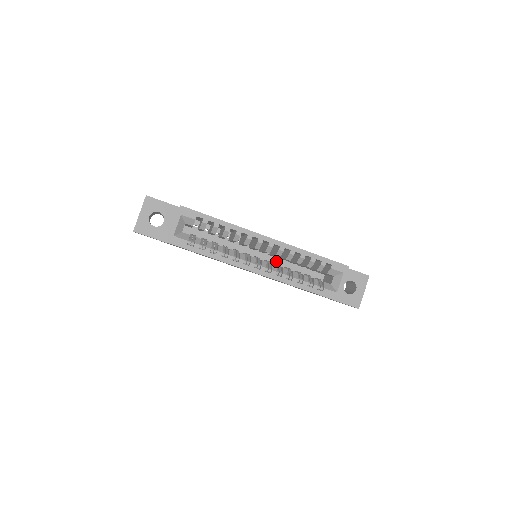
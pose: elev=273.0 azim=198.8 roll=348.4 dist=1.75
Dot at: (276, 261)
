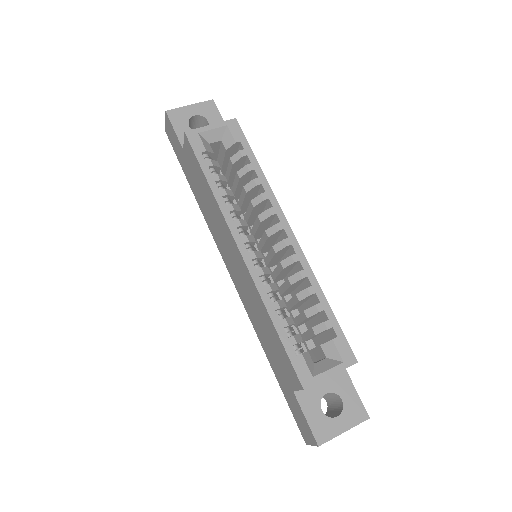
Dot at: occluded
